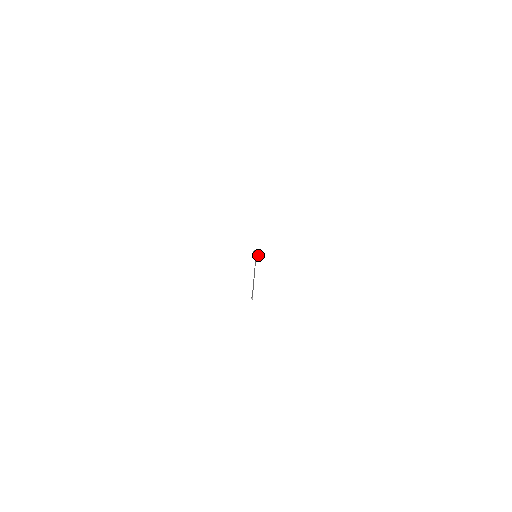
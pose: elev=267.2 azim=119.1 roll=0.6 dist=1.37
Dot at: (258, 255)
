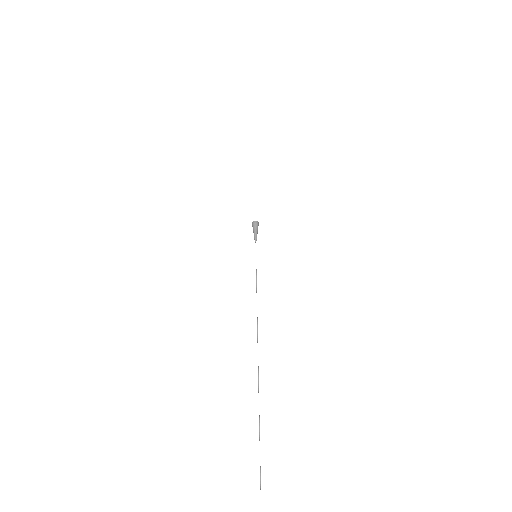
Dot at: (257, 230)
